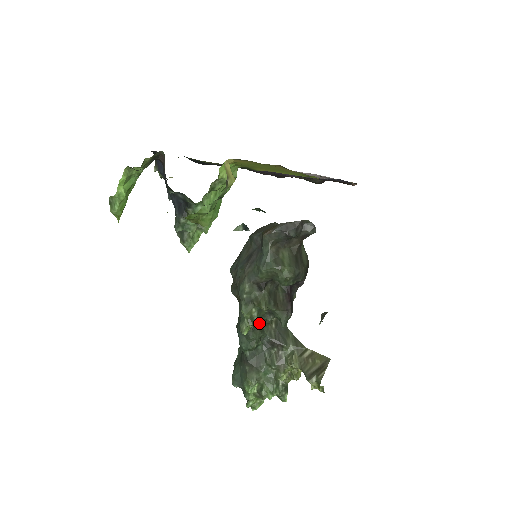
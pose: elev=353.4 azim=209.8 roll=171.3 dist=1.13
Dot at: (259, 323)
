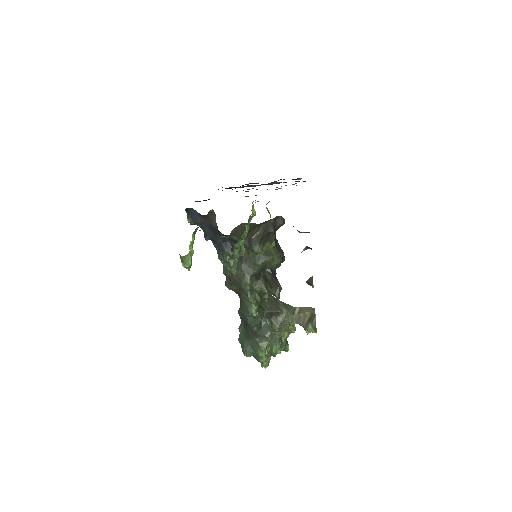
Dot at: occluded
